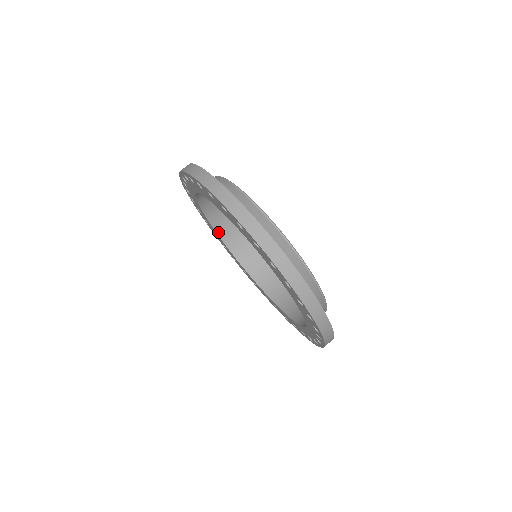
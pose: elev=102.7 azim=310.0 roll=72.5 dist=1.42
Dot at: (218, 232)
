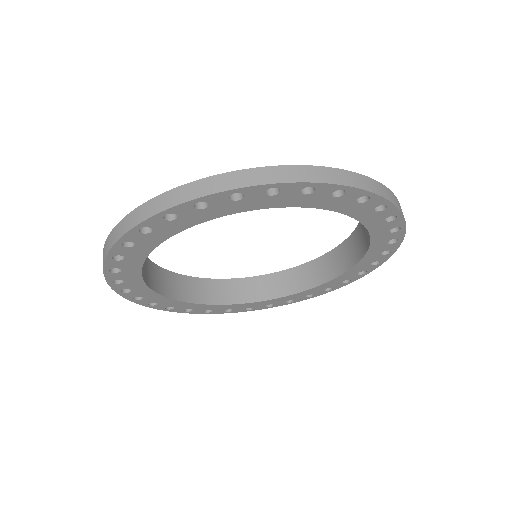
Dot at: (141, 272)
